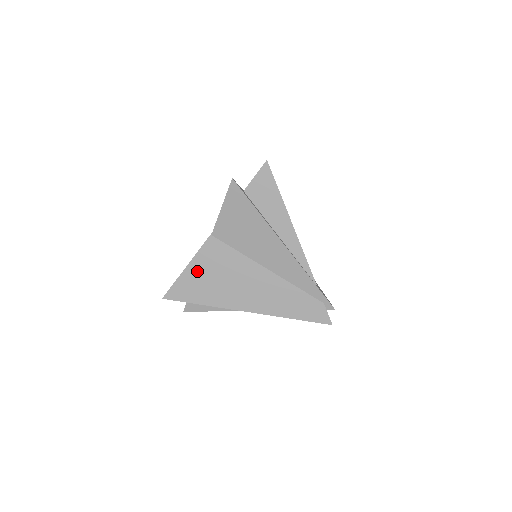
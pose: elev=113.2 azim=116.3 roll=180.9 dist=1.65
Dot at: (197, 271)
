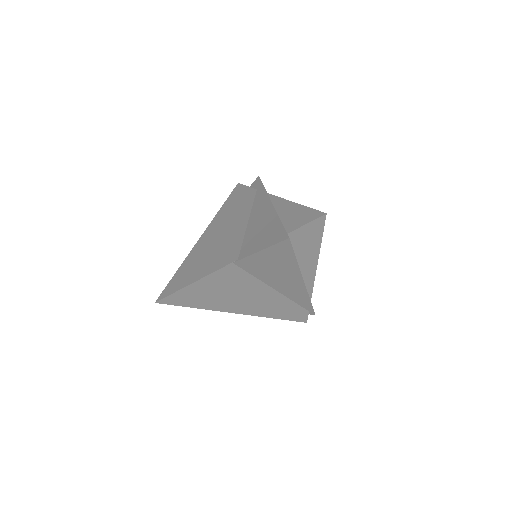
Dot at: (203, 287)
